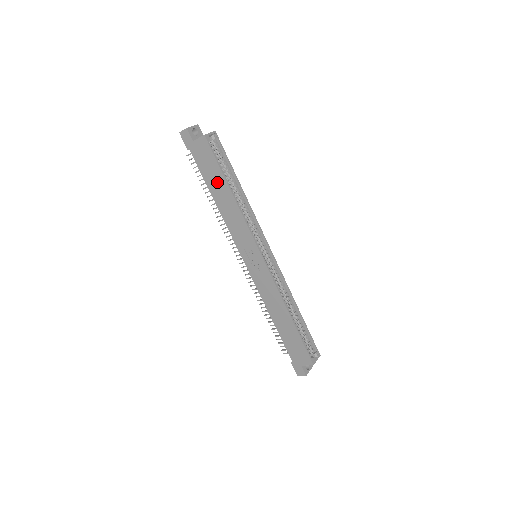
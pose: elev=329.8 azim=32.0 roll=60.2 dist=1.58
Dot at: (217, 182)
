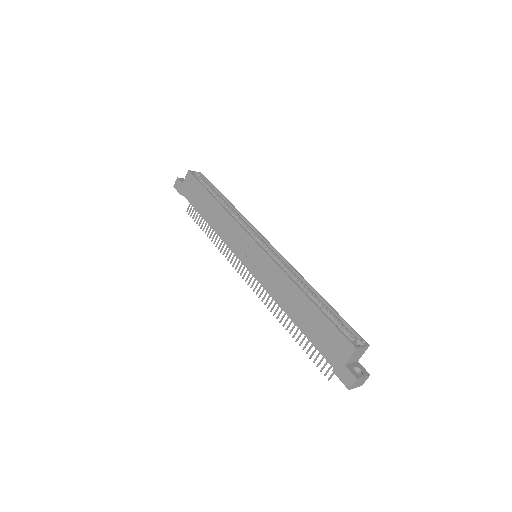
Dot at: (204, 201)
